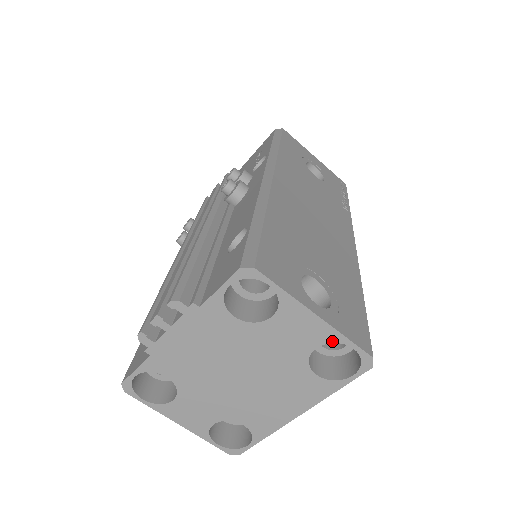
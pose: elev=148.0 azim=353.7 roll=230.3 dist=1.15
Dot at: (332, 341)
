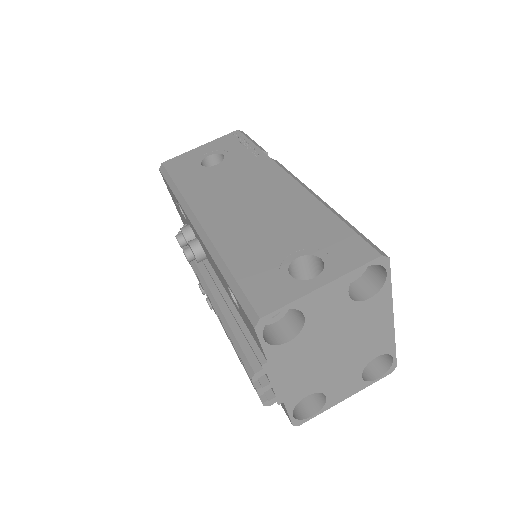
Dot at: (350, 281)
